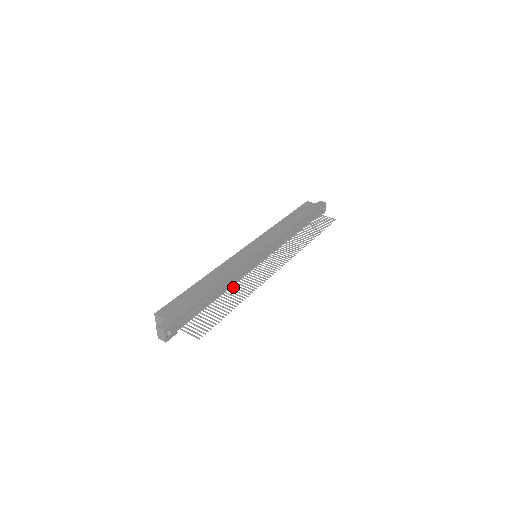
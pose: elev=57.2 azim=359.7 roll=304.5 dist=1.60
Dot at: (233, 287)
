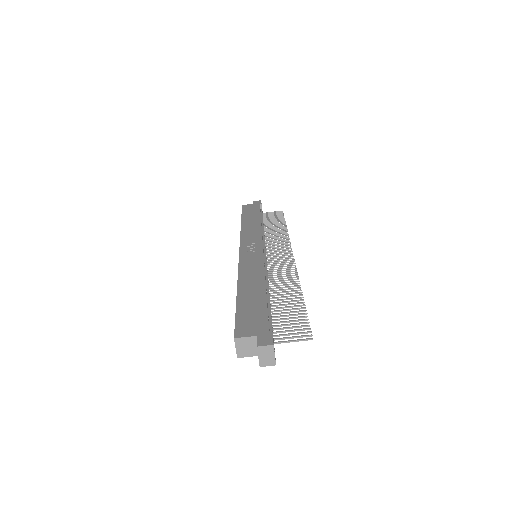
Dot at: (272, 286)
